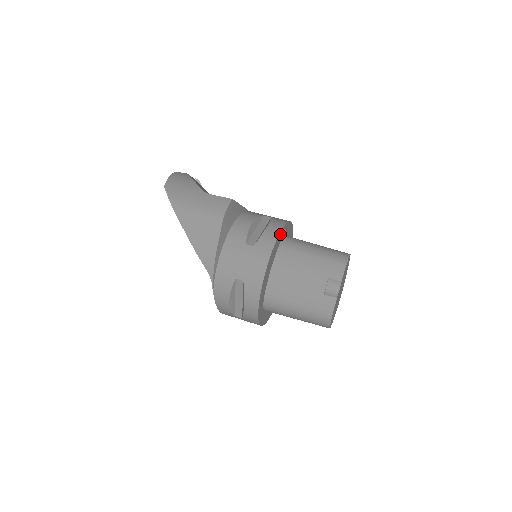
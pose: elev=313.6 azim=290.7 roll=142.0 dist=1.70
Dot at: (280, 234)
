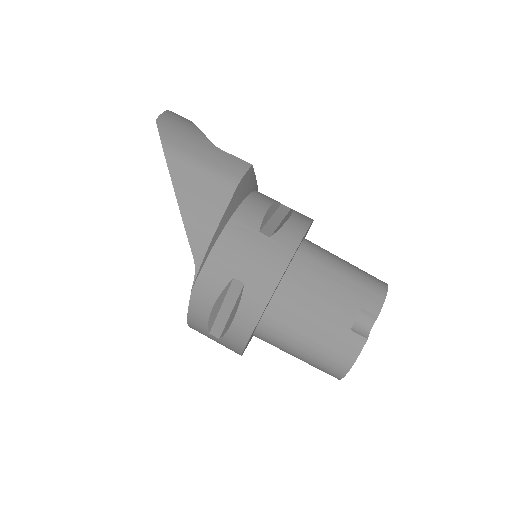
Dot at: occluded
